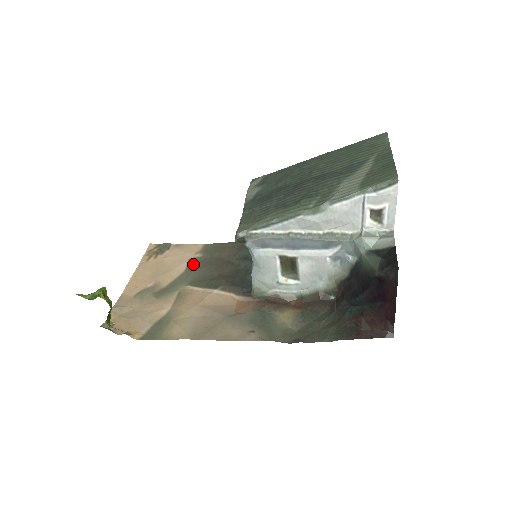
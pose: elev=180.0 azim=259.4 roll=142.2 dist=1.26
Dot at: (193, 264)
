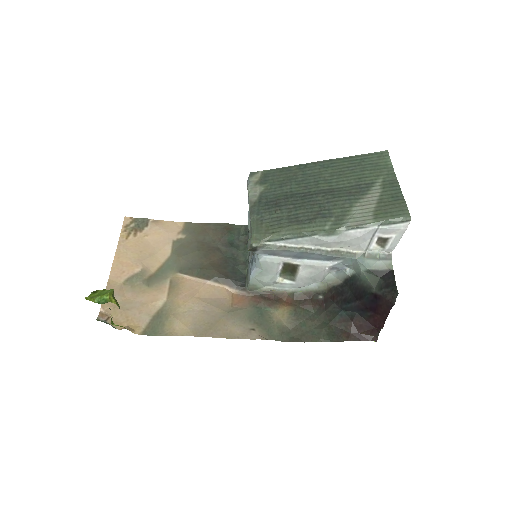
Dot at: (178, 247)
